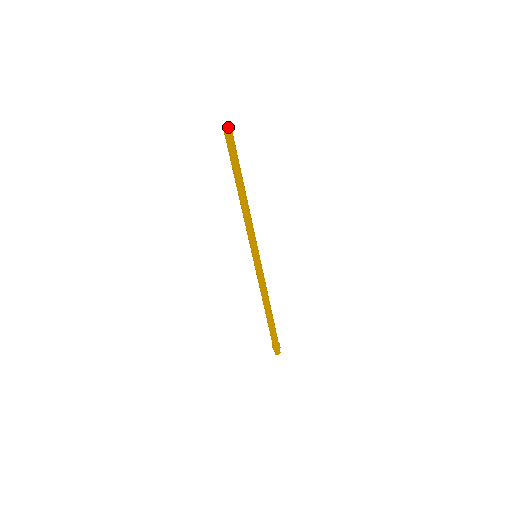
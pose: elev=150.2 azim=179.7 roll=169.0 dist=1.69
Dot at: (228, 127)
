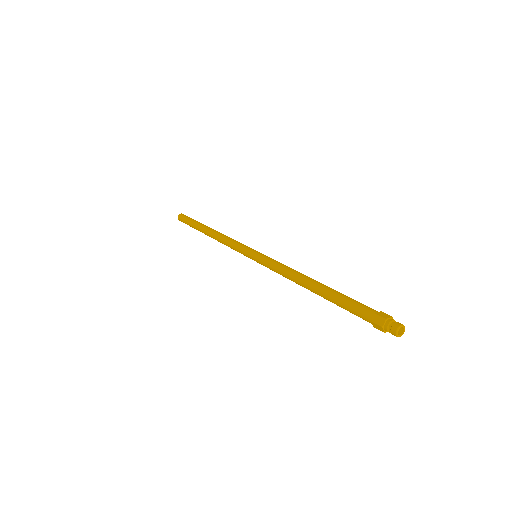
Dot at: (179, 215)
